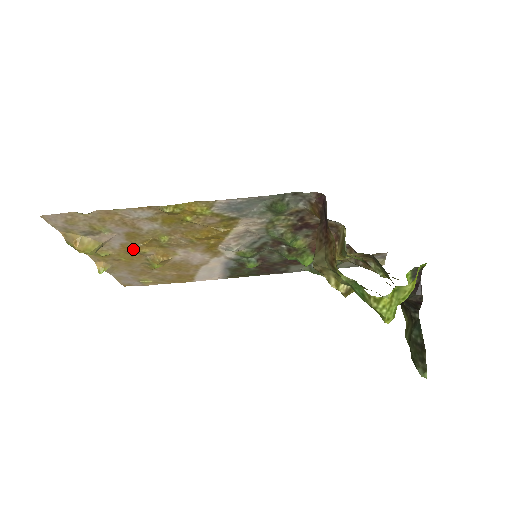
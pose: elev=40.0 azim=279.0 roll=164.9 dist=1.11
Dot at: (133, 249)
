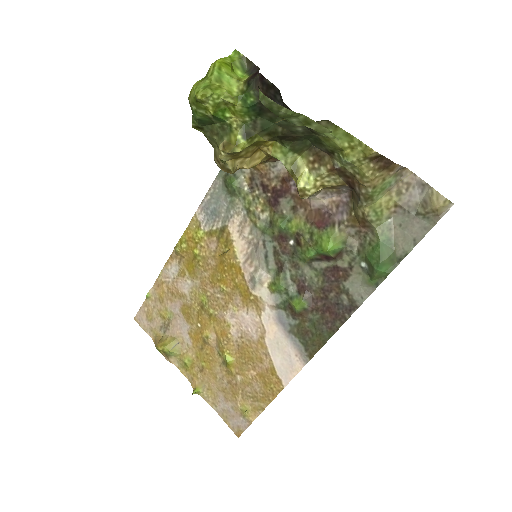
Dot at: (200, 338)
